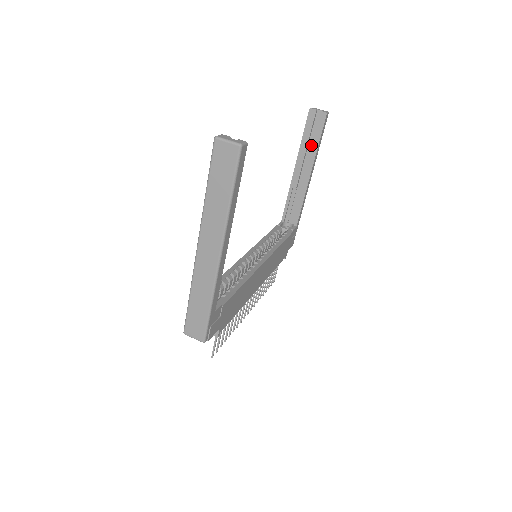
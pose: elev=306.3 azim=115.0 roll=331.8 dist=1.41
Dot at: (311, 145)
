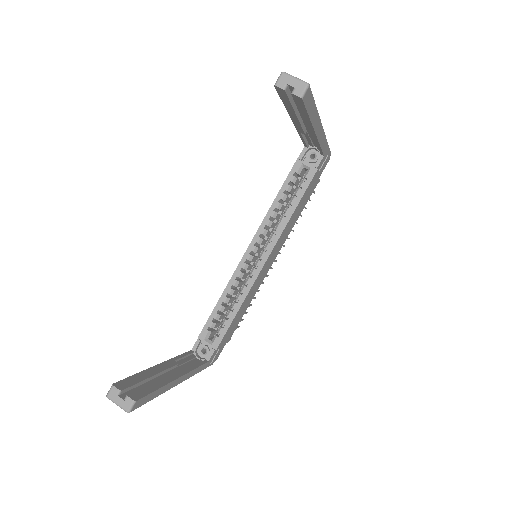
Dot at: (300, 114)
